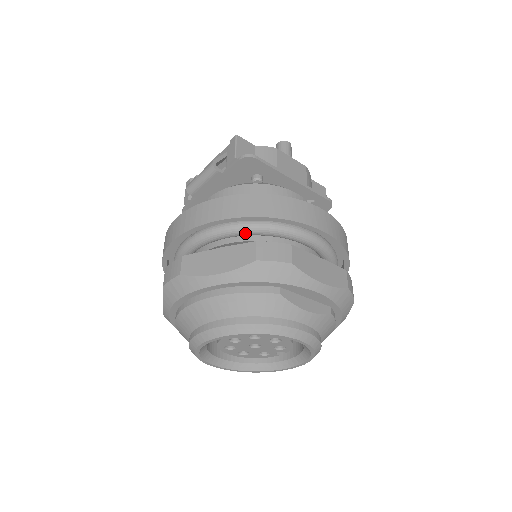
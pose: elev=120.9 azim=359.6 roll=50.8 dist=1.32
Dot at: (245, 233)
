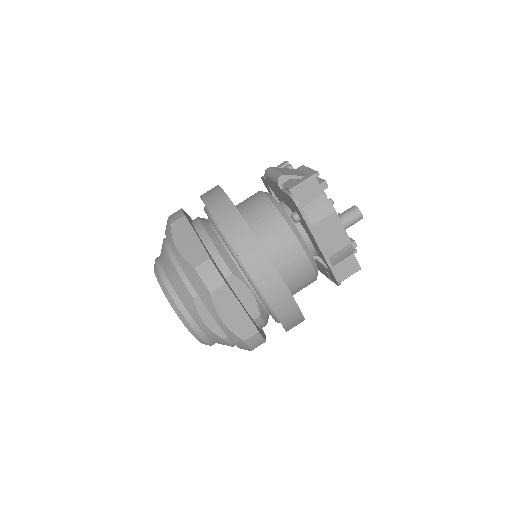
Dot at: (225, 244)
